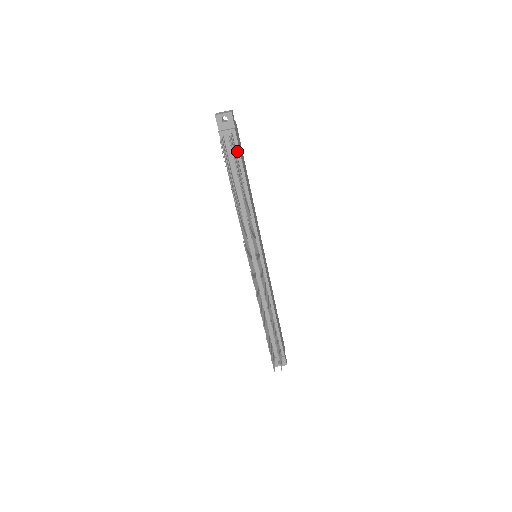
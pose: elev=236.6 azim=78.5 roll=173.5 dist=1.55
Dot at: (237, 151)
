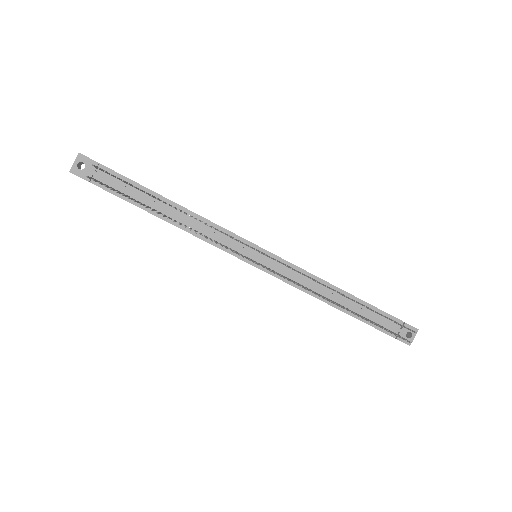
Dot at: (122, 179)
